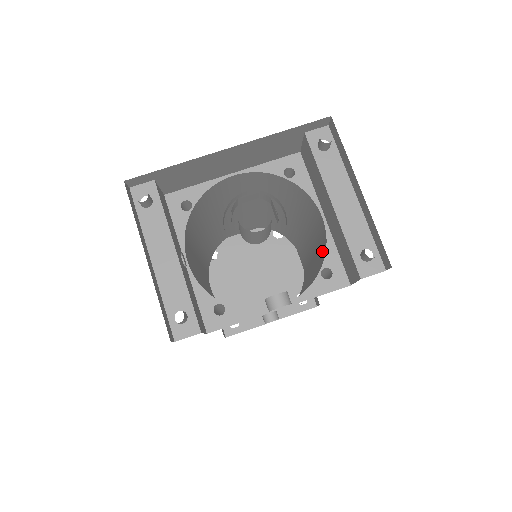
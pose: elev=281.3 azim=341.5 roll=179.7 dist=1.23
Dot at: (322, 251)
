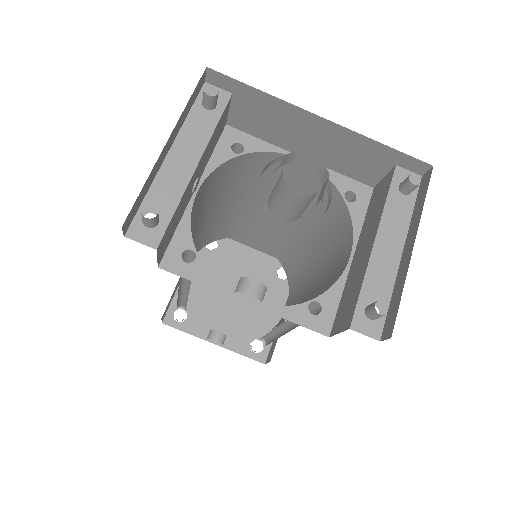
Dot at: (324, 290)
